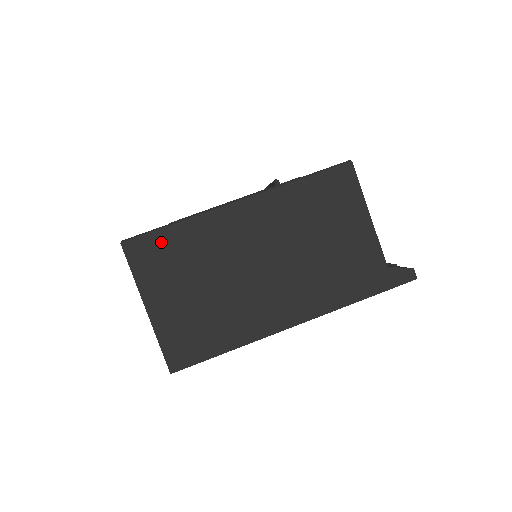
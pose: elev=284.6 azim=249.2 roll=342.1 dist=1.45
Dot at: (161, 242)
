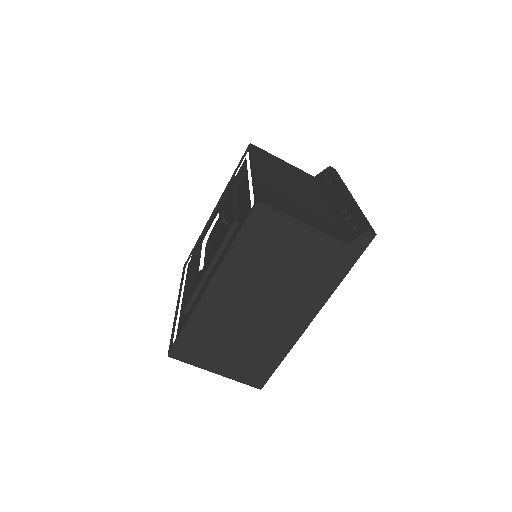
Dot at: (189, 340)
